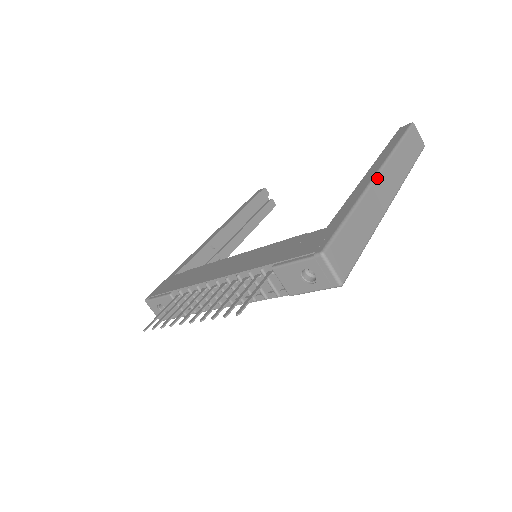
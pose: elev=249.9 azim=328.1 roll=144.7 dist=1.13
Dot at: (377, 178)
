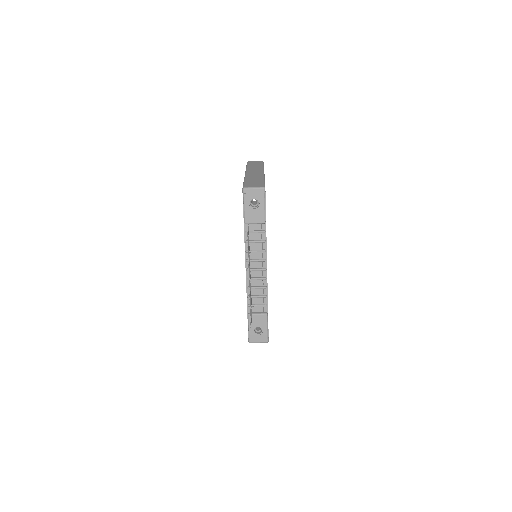
Dot at: (246, 173)
